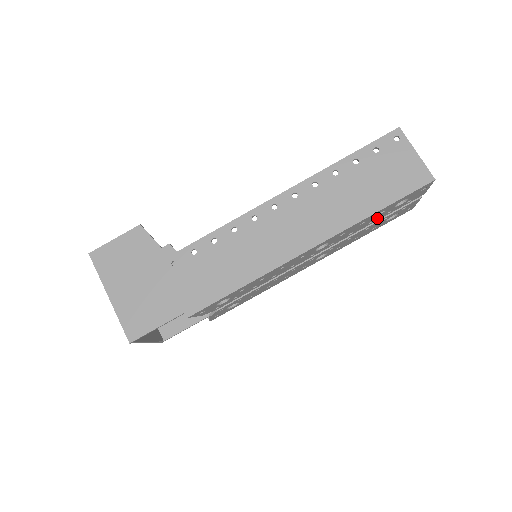
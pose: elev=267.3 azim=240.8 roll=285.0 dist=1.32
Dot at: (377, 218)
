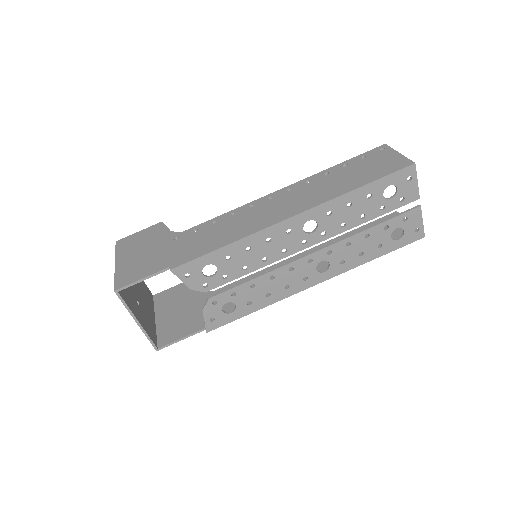
Dot at: (369, 212)
